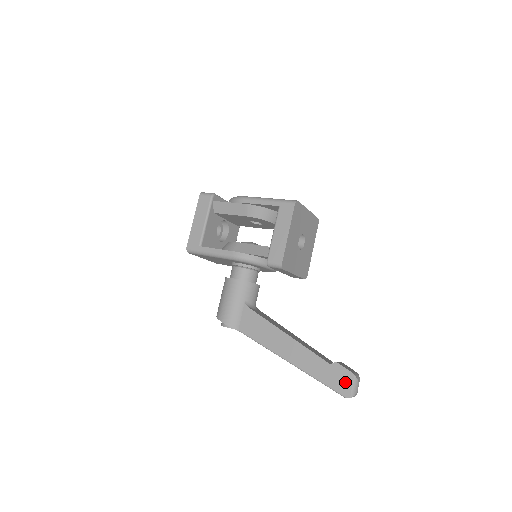
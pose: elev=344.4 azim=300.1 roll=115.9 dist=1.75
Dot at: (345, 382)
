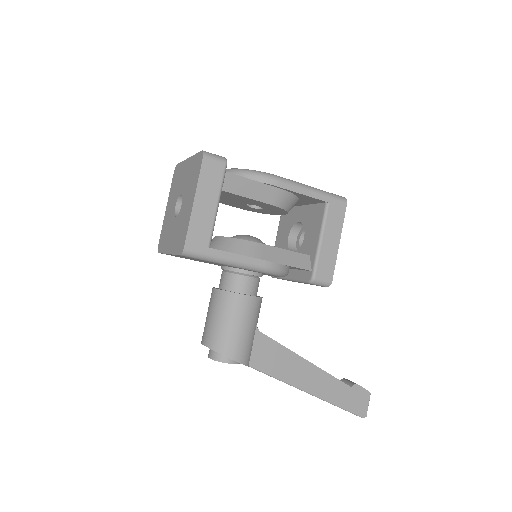
Dot at: (363, 402)
